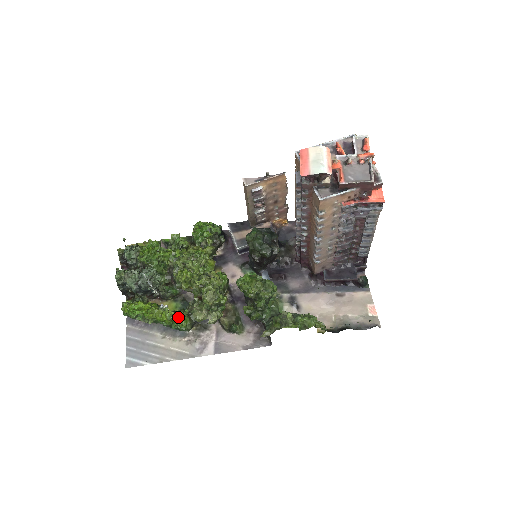
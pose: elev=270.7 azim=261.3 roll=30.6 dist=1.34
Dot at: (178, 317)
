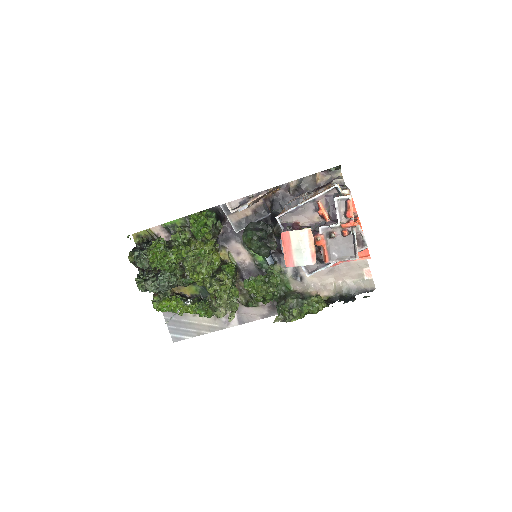
Dot at: (202, 311)
